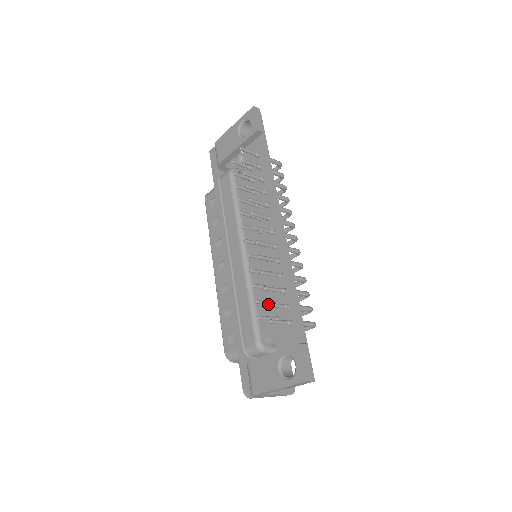
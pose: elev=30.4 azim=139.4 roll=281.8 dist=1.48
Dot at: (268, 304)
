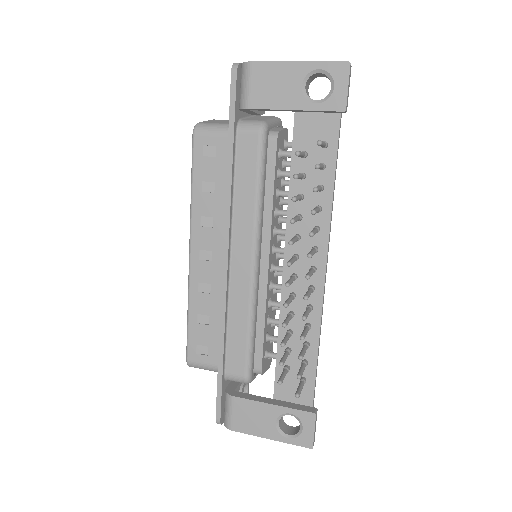
Dot at: occluded
